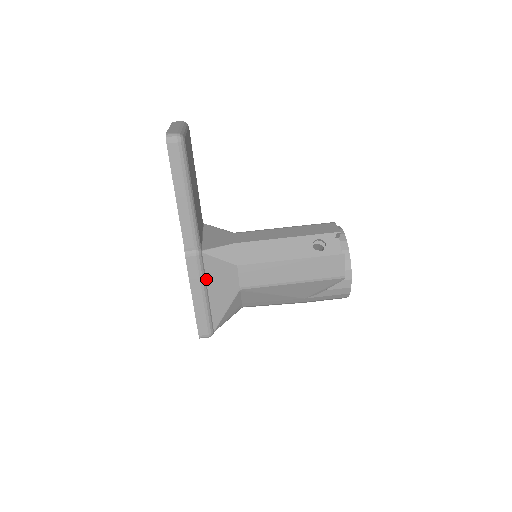
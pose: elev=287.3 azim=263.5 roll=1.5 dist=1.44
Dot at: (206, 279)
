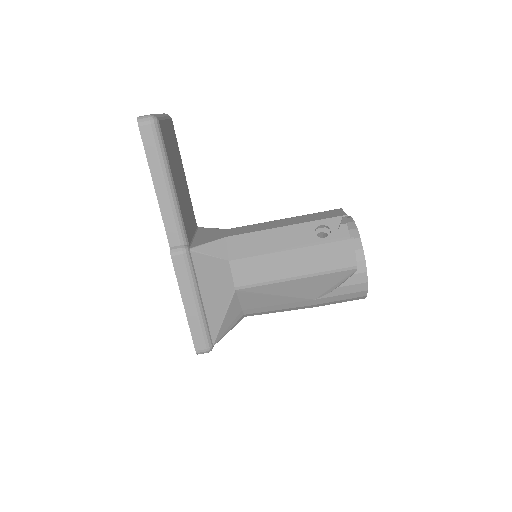
Dot at: (198, 282)
